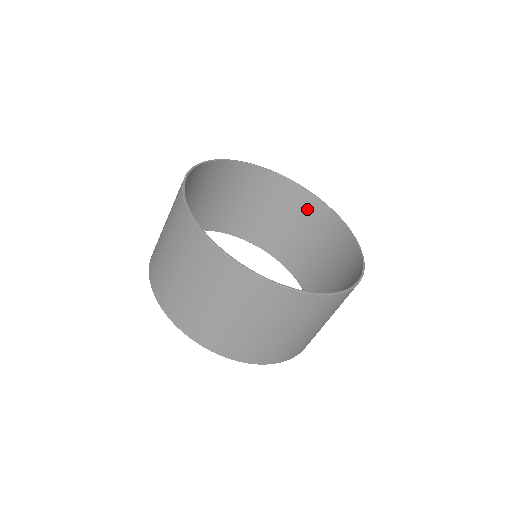
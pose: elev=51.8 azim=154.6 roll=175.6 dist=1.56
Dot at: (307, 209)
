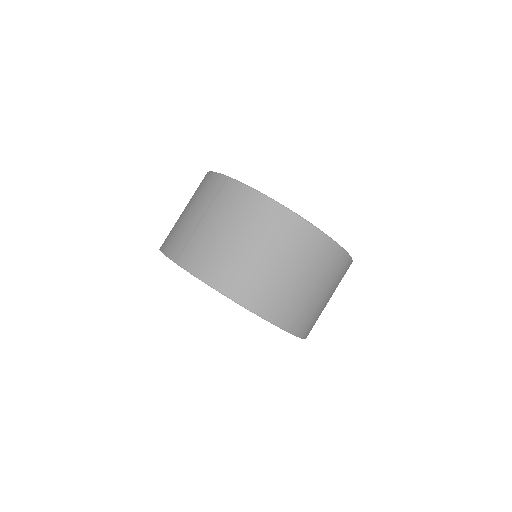
Dot at: occluded
